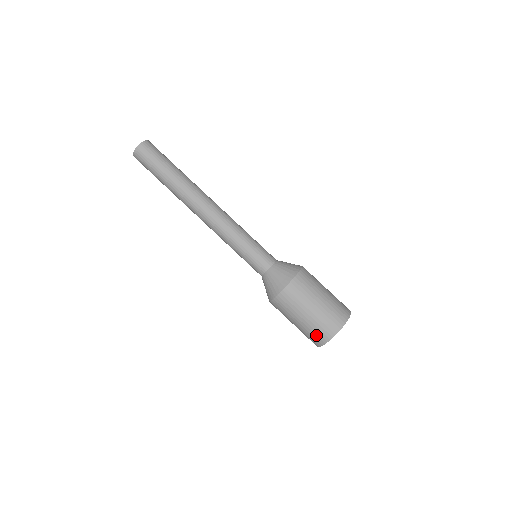
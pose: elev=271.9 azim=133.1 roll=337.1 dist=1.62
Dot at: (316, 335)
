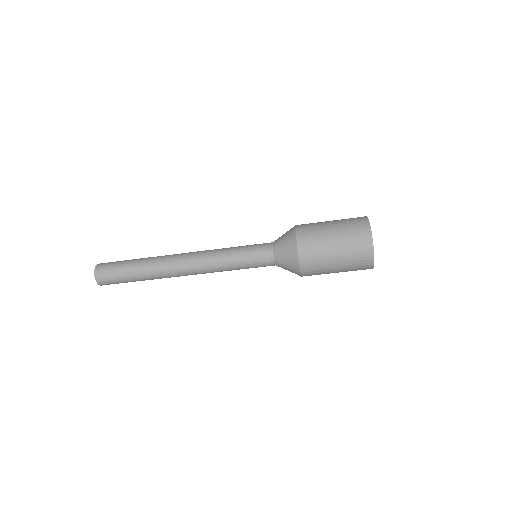
Dot at: (360, 266)
